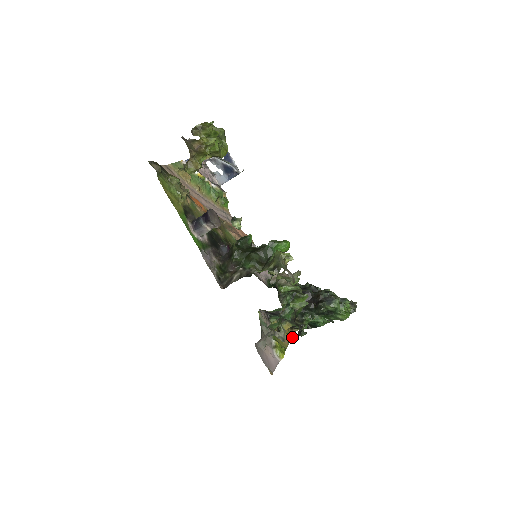
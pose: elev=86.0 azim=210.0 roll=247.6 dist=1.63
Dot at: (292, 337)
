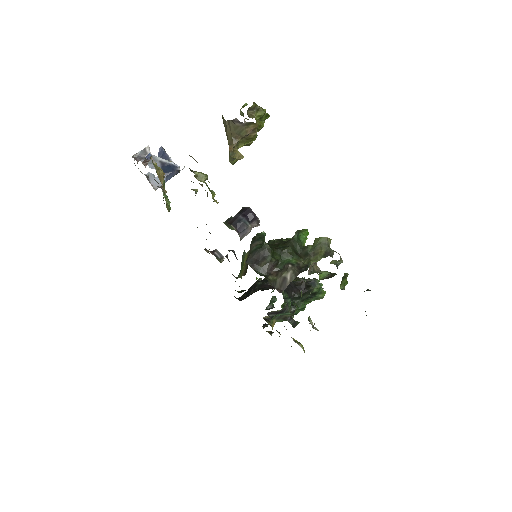
Dot at: (271, 335)
